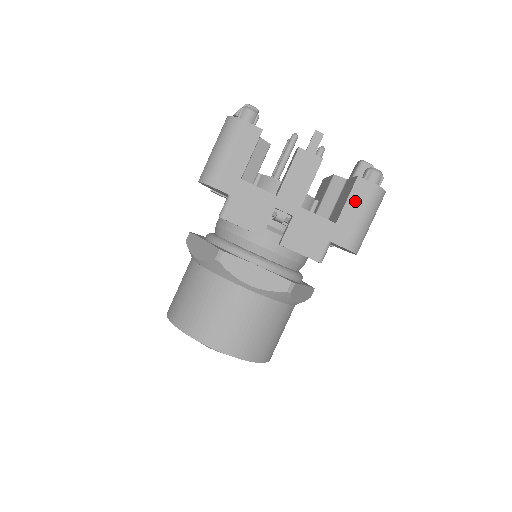
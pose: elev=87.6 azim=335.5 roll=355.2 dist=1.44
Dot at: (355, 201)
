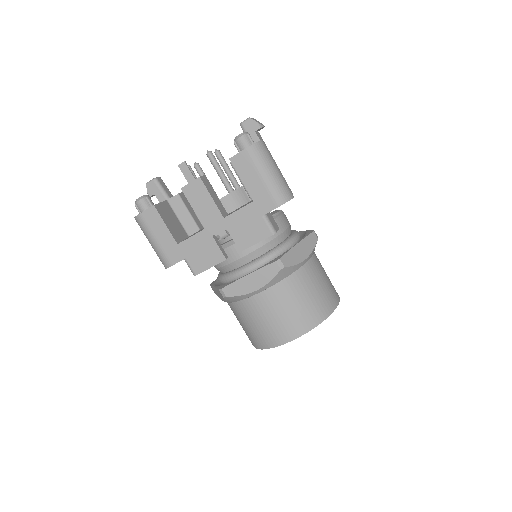
Dot at: (246, 175)
